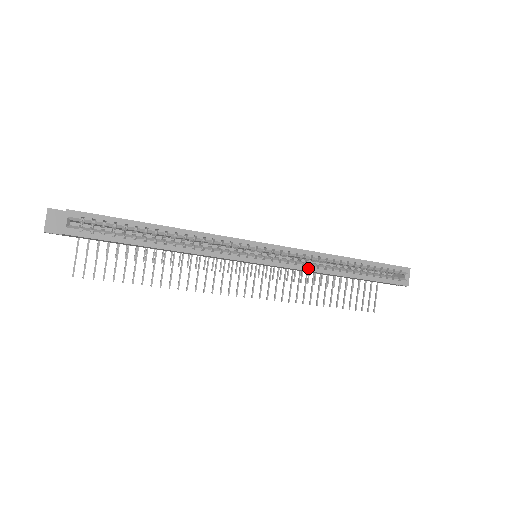
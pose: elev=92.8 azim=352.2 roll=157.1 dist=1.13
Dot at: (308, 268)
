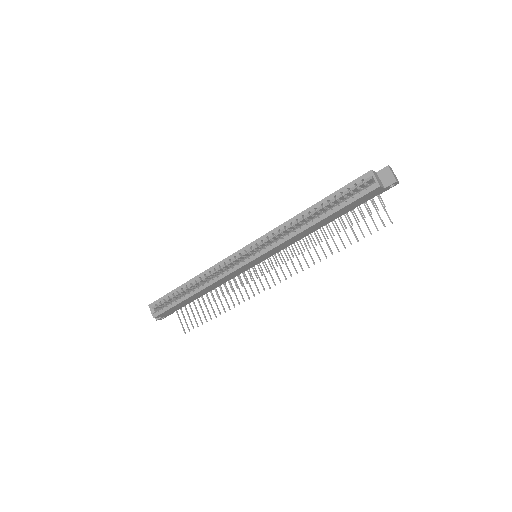
Dot at: (281, 241)
